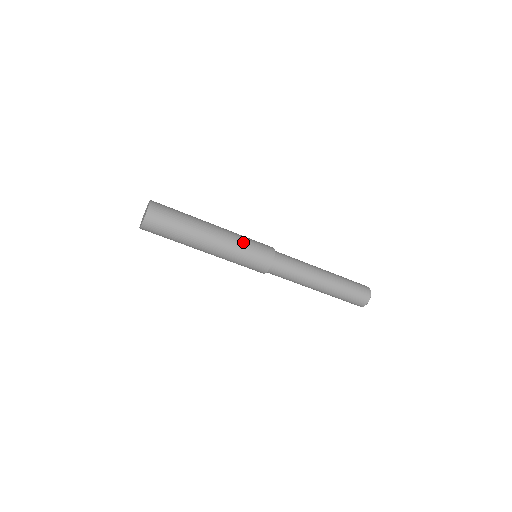
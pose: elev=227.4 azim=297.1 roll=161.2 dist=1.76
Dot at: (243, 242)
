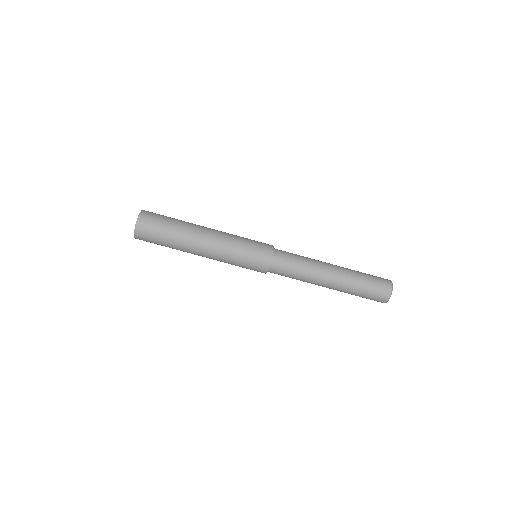
Dot at: (238, 238)
